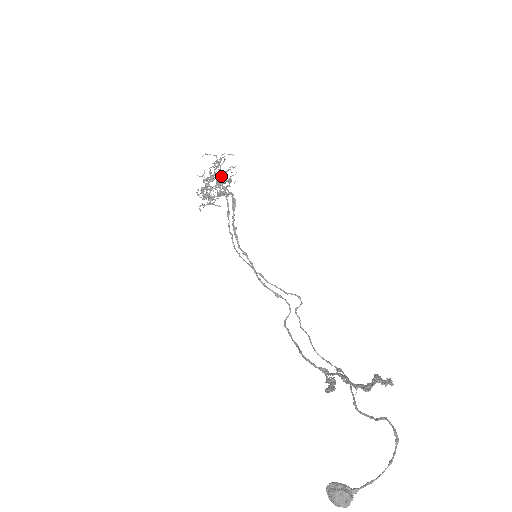
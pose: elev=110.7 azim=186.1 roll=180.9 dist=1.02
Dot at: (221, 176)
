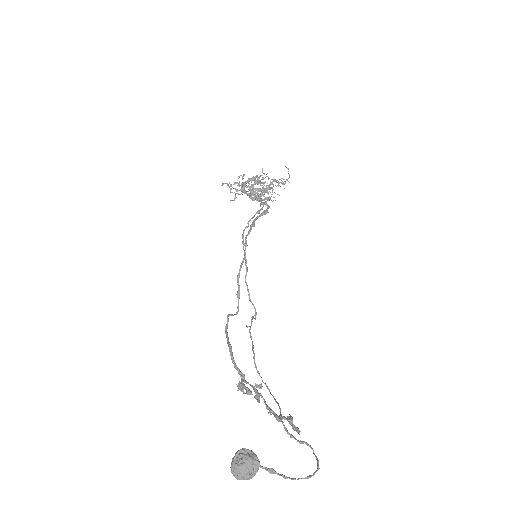
Dot at: occluded
